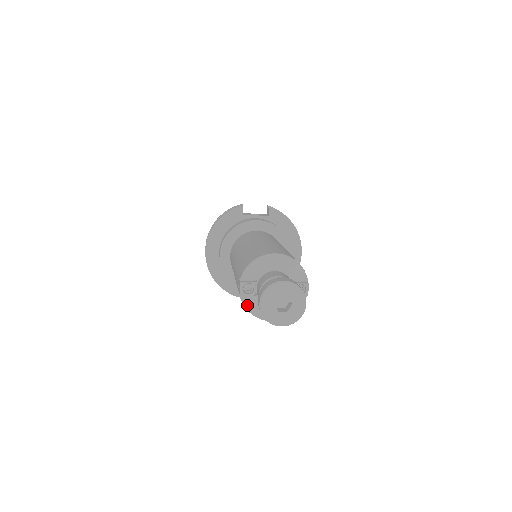
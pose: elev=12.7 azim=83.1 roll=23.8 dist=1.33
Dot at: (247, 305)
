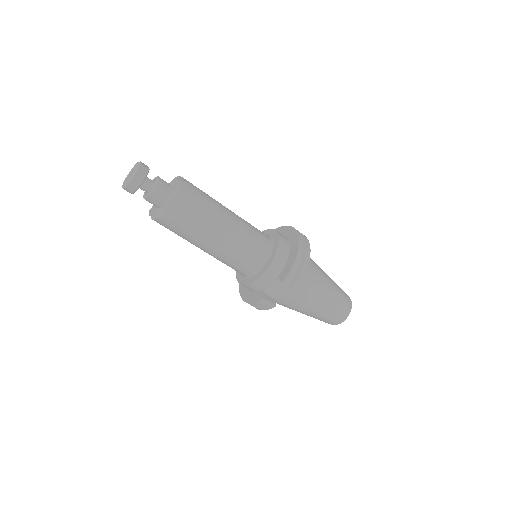
Dot at: (154, 217)
